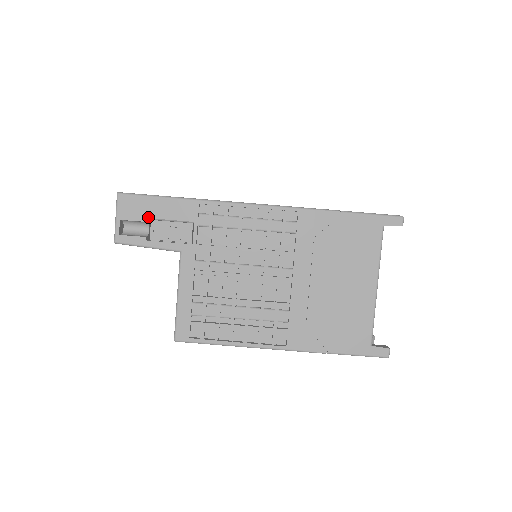
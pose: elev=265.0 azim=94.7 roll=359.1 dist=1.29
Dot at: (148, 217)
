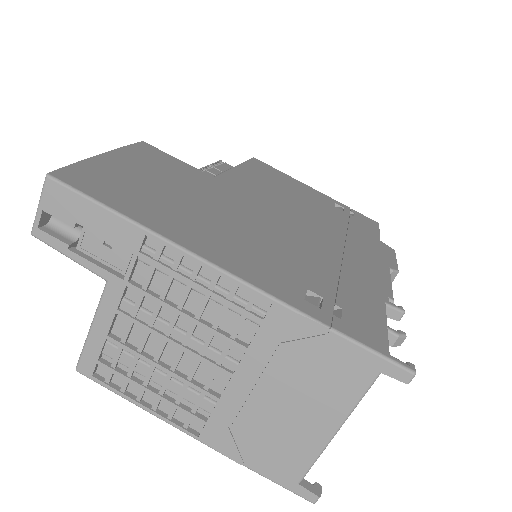
Dot at: (77, 222)
